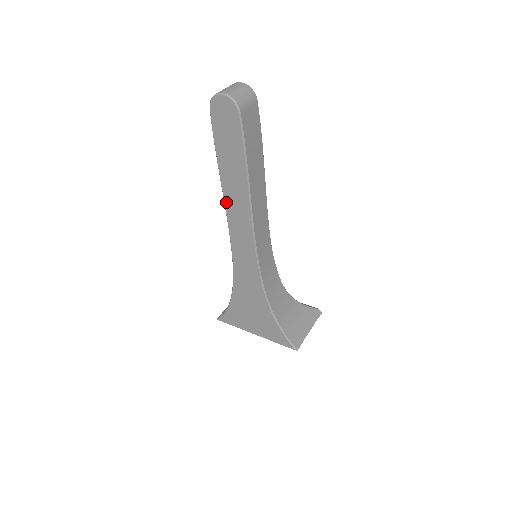
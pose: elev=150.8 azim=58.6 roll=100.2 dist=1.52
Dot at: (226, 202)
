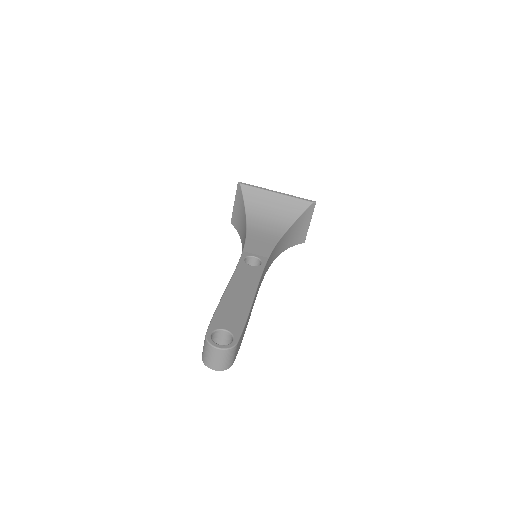
Dot at: occluded
